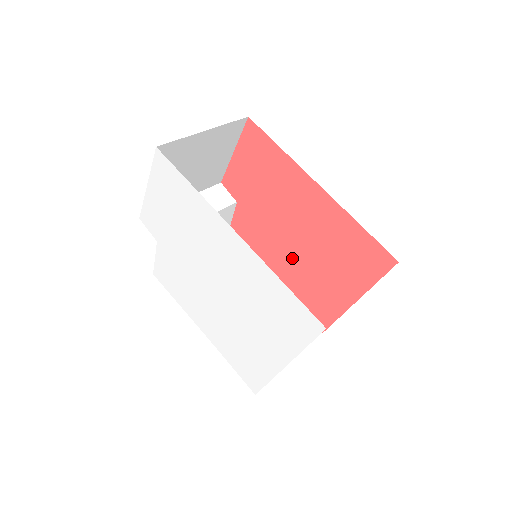
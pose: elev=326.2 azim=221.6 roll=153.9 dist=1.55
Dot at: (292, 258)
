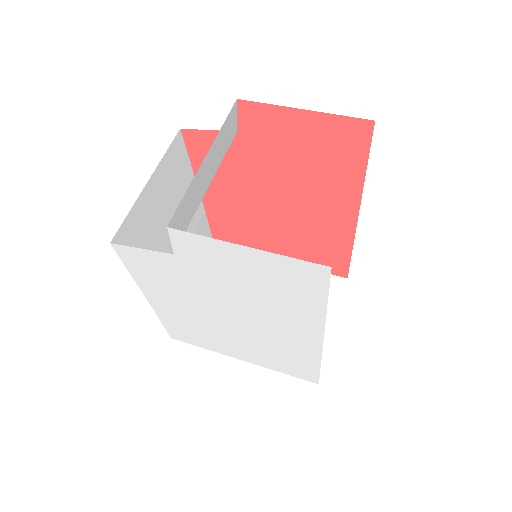
Dot at: (251, 209)
